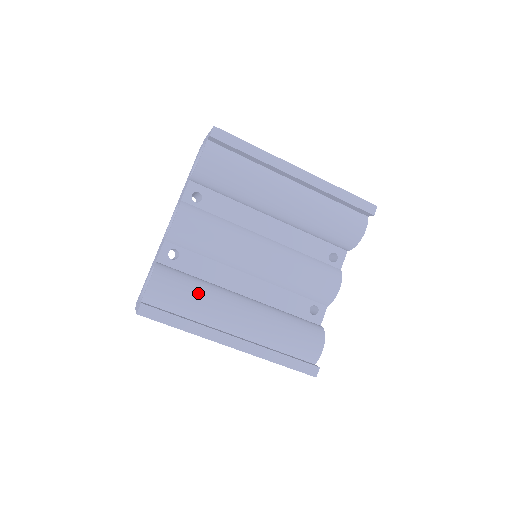
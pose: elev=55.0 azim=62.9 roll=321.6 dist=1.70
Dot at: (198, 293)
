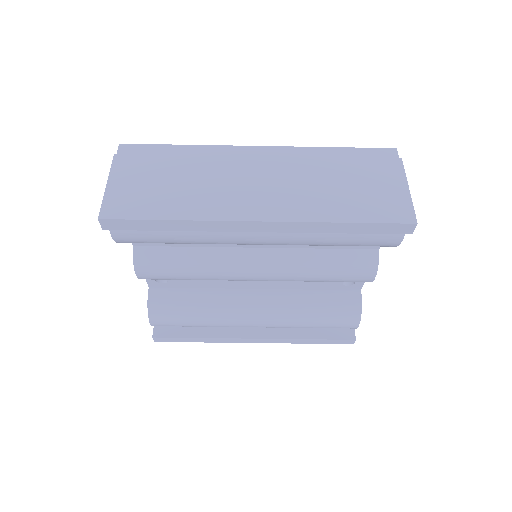
Dot at: (201, 317)
